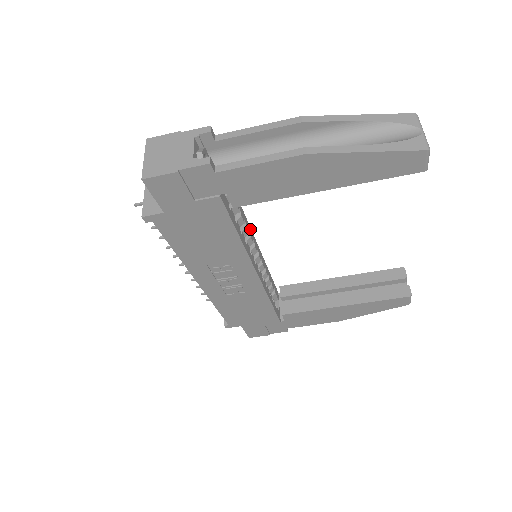
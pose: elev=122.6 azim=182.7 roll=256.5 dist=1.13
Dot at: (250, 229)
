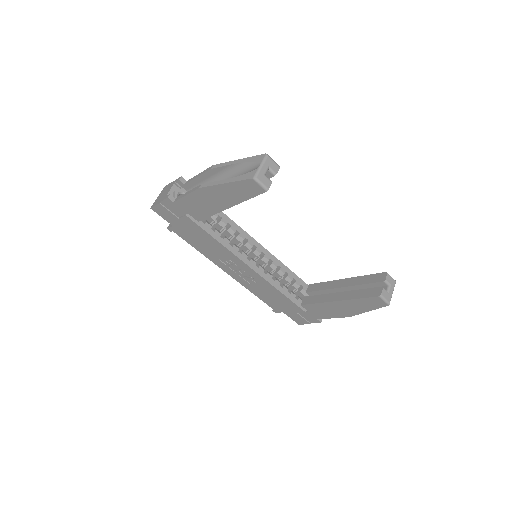
Dot at: (250, 237)
